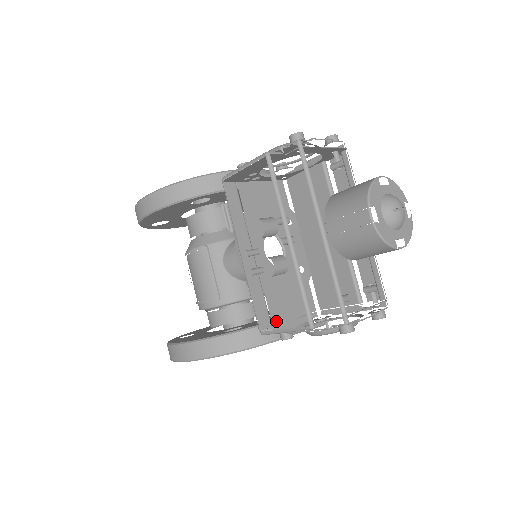
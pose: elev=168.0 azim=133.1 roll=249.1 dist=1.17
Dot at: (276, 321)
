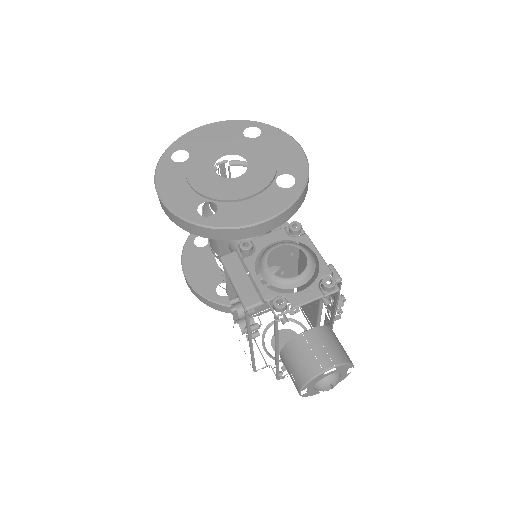
Dot at: occluded
